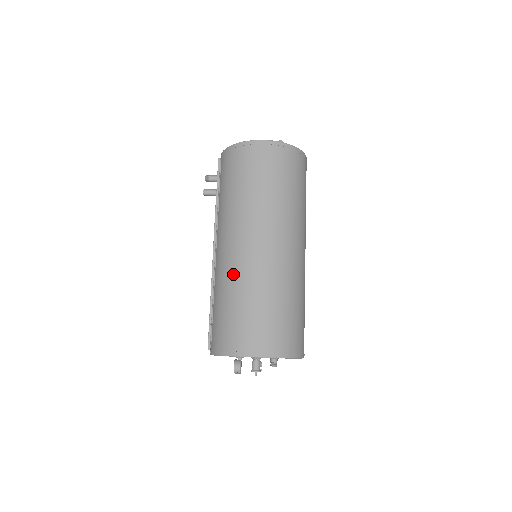
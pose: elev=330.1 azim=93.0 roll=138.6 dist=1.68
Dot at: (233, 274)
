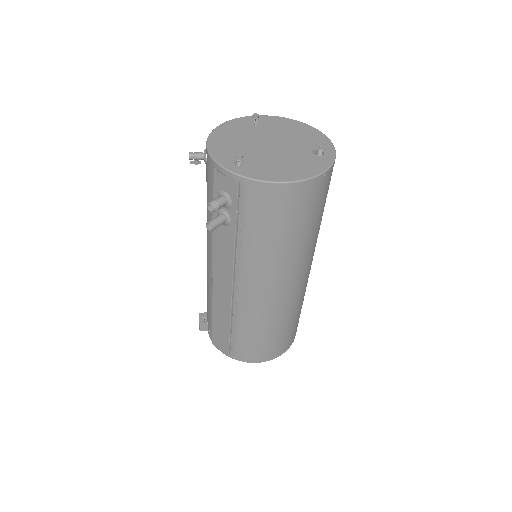
Dot at: (276, 312)
